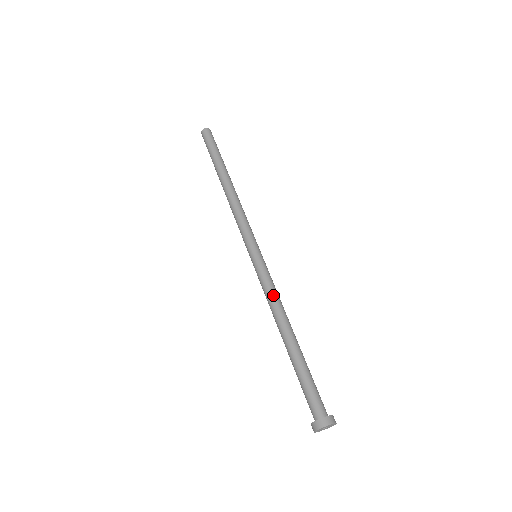
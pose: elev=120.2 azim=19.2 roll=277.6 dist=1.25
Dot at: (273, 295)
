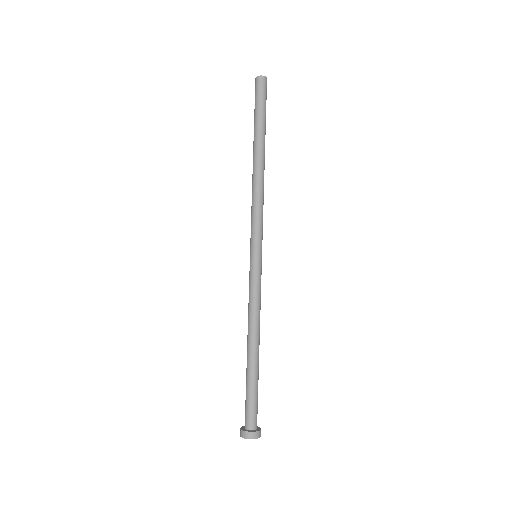
Dot at: (249, 305)
